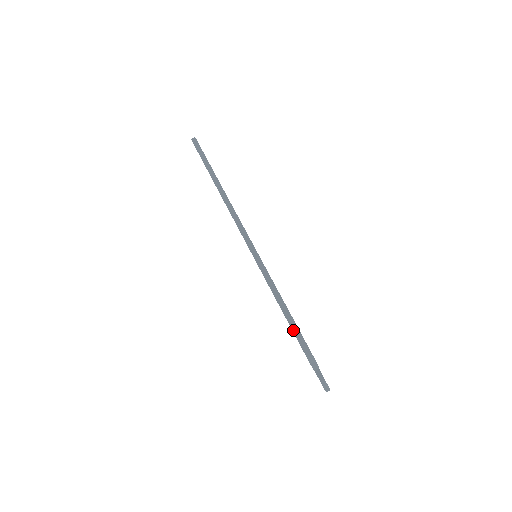
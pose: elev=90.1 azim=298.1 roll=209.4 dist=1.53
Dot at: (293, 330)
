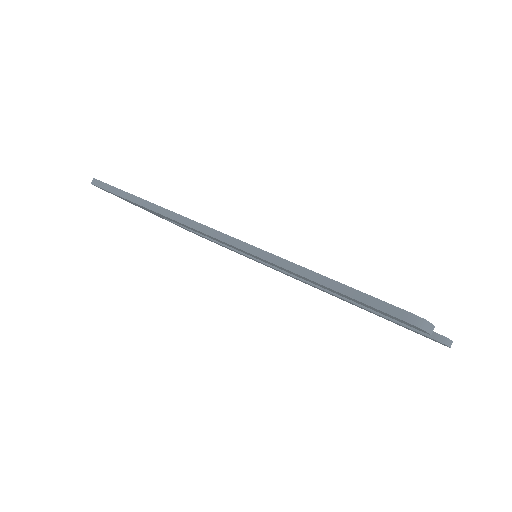
Dot at: (368, 304)
